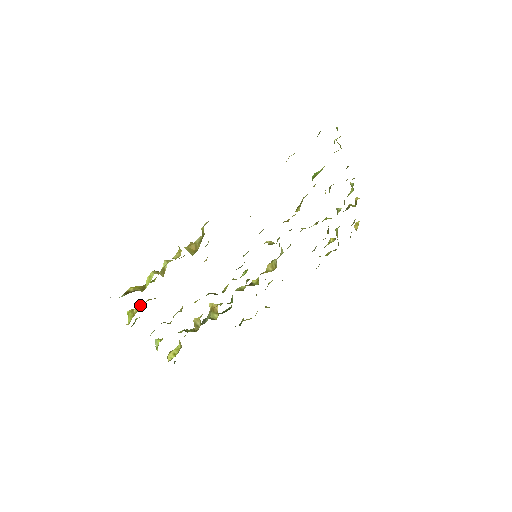
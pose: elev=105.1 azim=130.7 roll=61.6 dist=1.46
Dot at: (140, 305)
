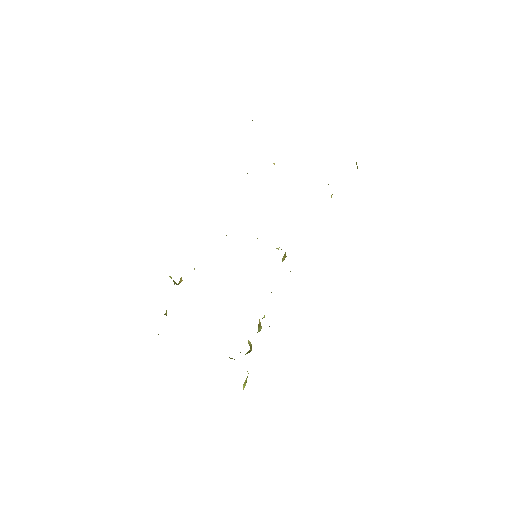
Dot at: occluded
